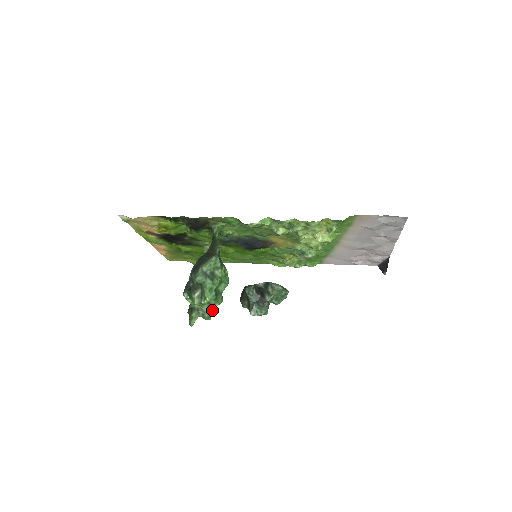
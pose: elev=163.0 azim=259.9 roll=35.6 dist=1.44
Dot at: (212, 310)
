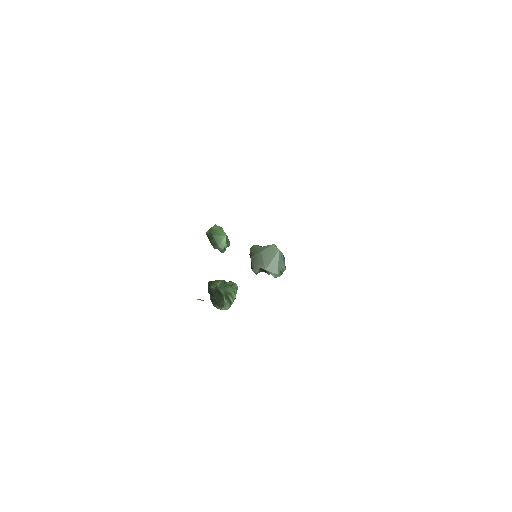
Dot at: (229, 245)
